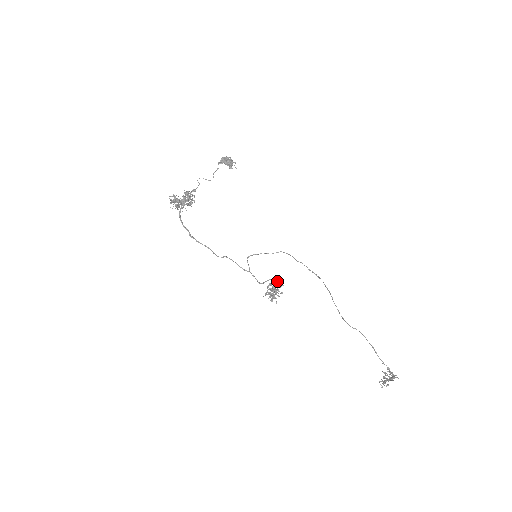
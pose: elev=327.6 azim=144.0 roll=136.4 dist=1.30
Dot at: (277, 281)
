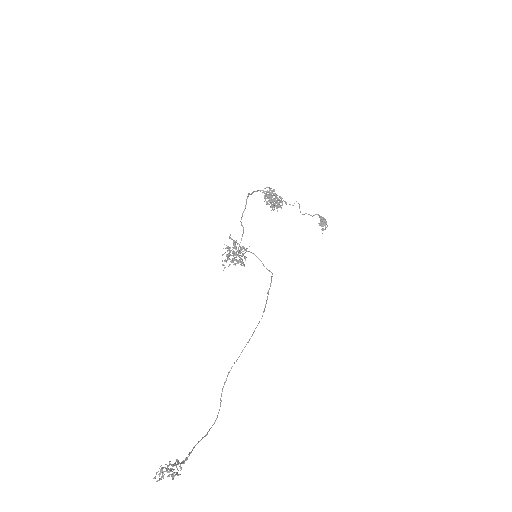
Dot at: (243, 262)
